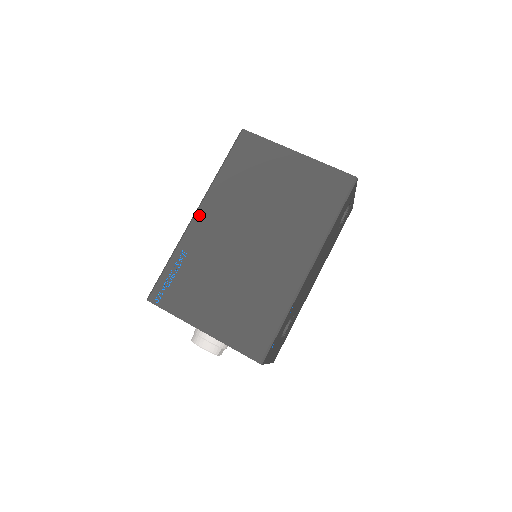
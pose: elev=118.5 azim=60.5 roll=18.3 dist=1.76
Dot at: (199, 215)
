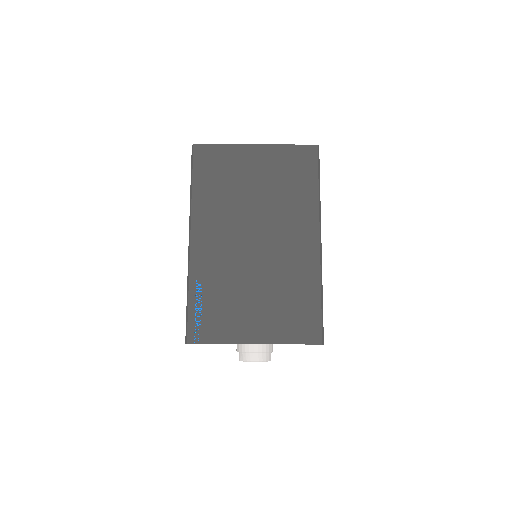
Dot at: (194, 241)
